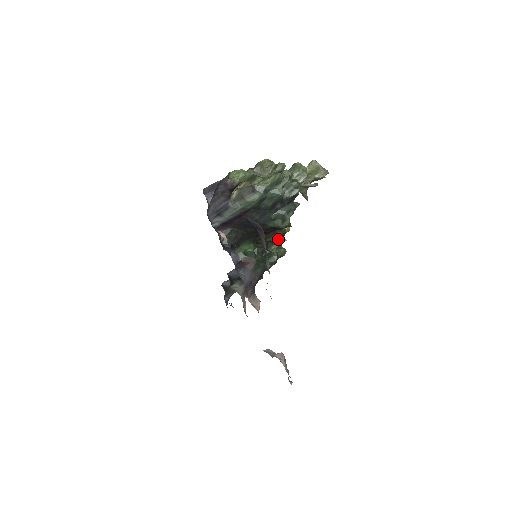
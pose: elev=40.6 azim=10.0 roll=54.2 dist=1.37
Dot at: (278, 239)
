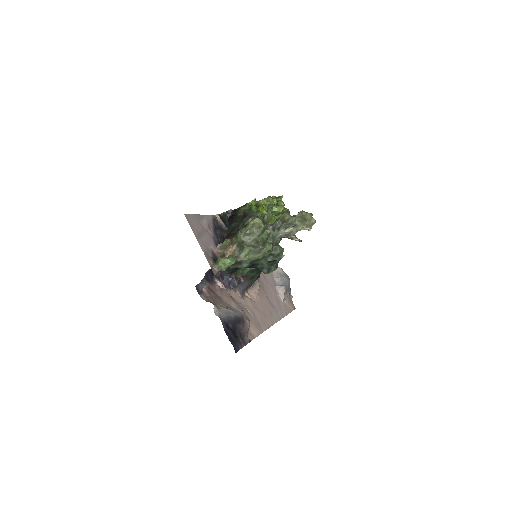
Dot at: occluded
